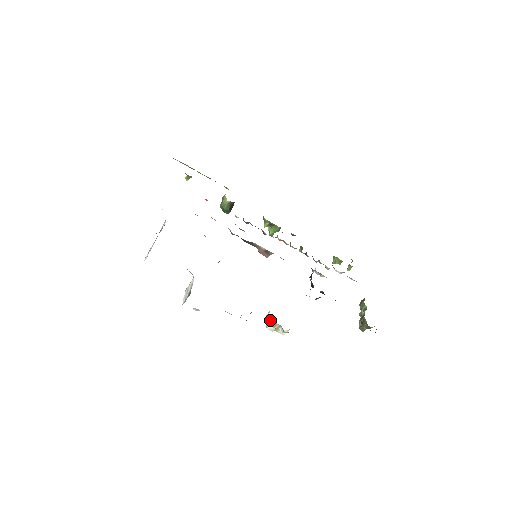
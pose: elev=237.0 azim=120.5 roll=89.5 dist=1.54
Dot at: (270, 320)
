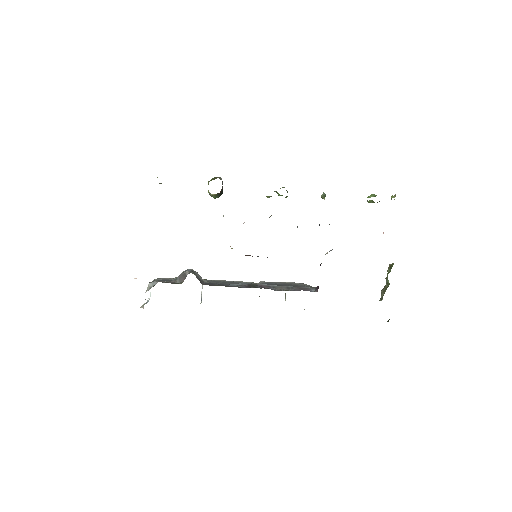
Dot at: occluded
